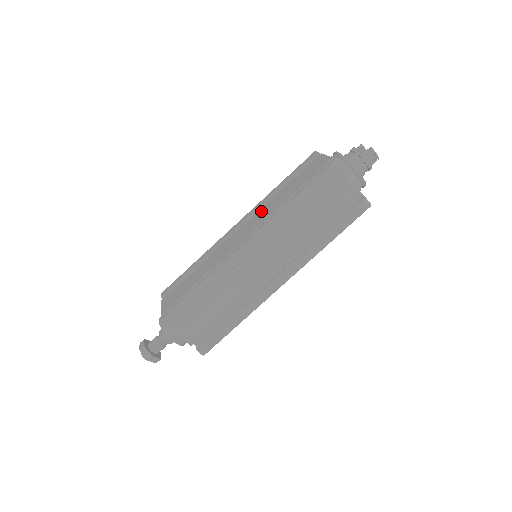
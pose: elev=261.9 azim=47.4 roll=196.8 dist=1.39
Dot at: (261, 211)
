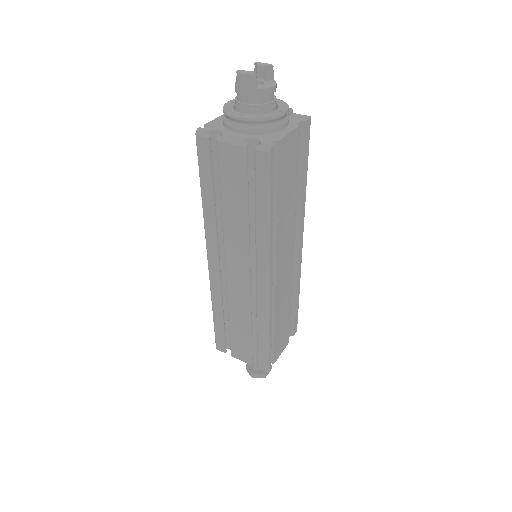
Dot at: occluded
